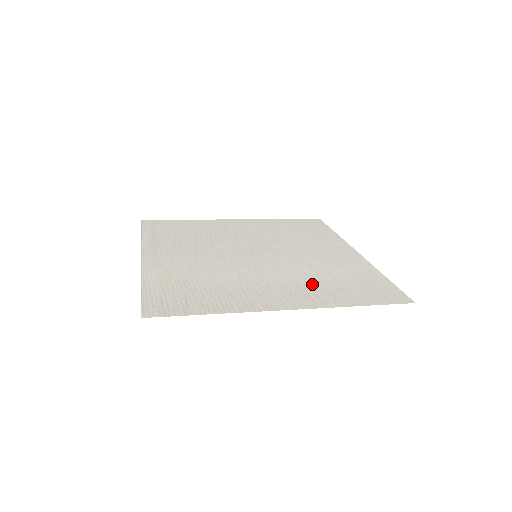
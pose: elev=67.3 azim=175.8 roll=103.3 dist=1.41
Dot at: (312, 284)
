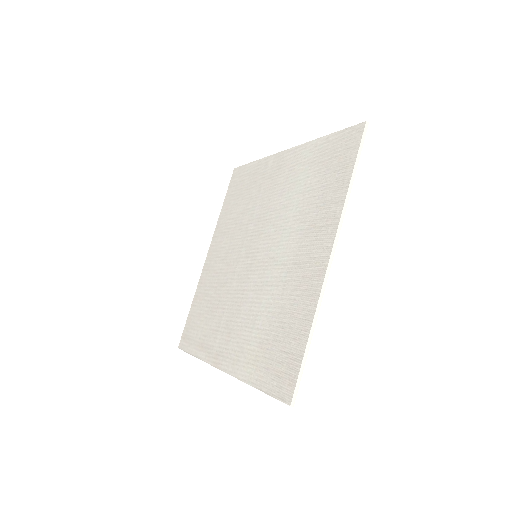
Dot at: (308, 217)
